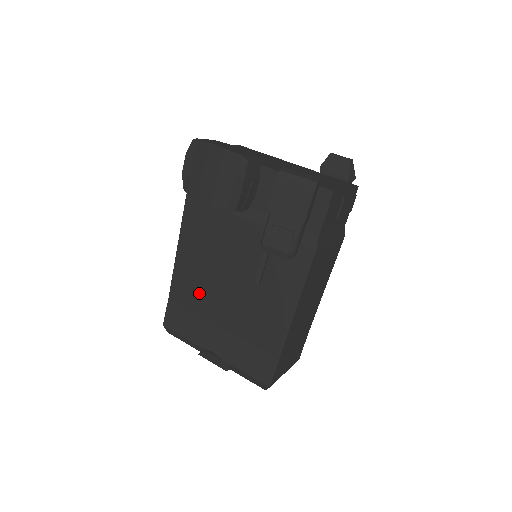
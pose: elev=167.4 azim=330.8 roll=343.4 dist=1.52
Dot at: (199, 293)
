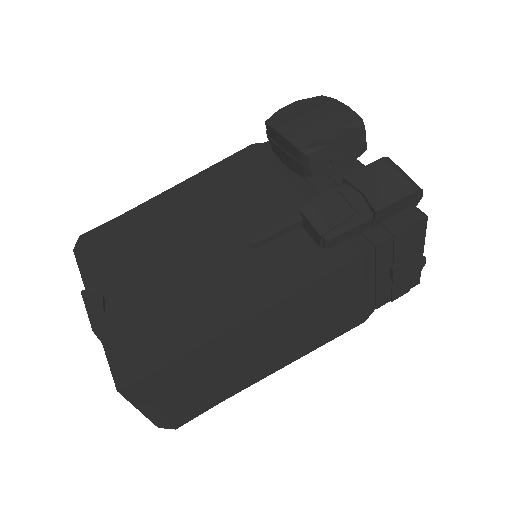
Dot at: (164, 227)
